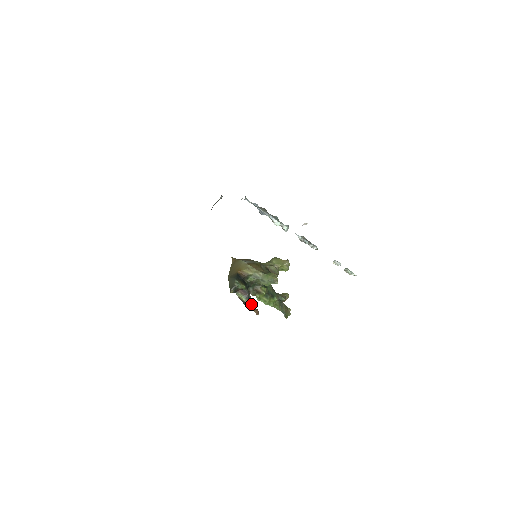
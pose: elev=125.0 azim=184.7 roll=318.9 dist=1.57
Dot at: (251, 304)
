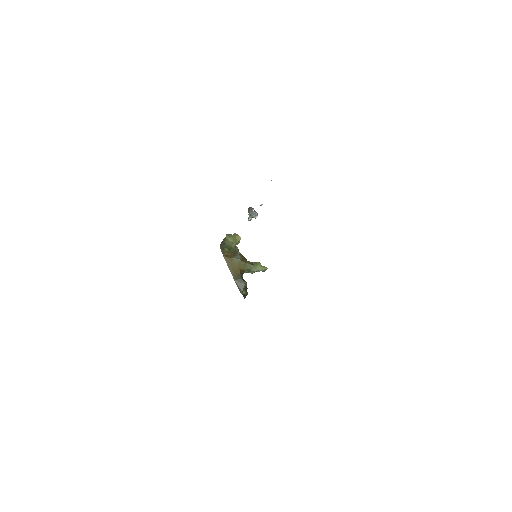
Dot at: (247, 294)
